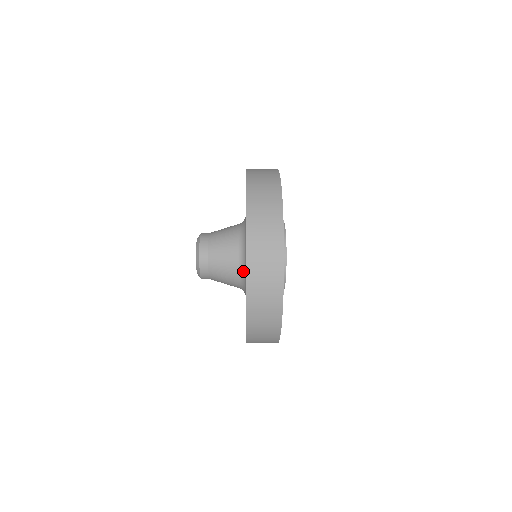
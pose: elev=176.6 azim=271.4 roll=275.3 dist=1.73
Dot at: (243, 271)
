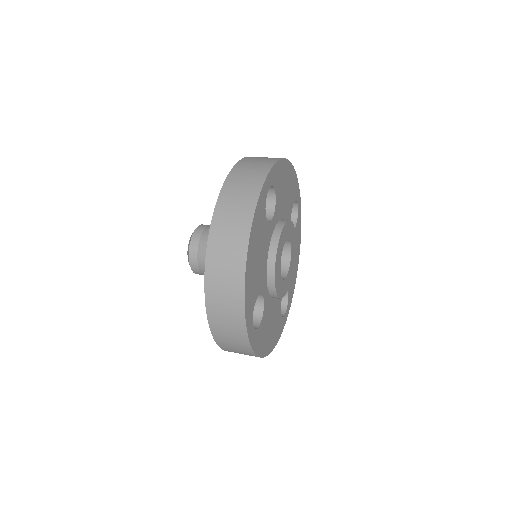
Dot at: occluded
